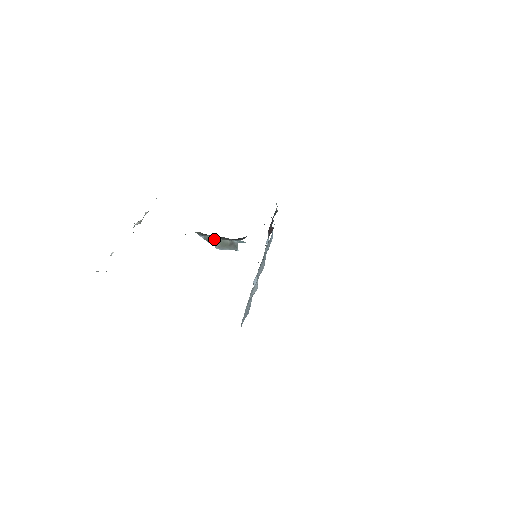
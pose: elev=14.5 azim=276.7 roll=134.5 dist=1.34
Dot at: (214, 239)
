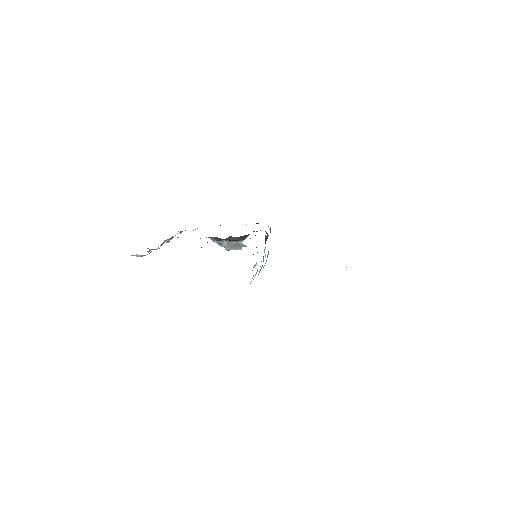
Dot at: (224, 242)
